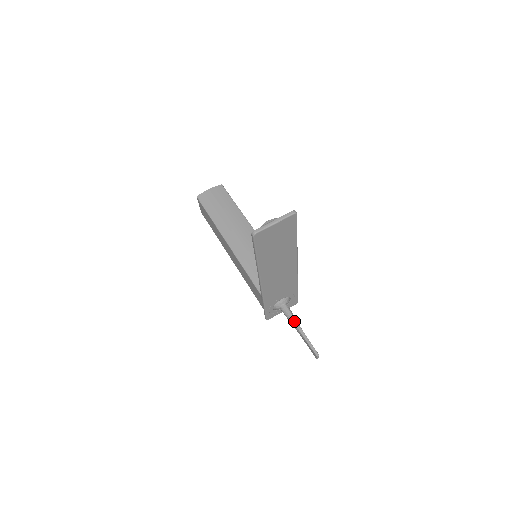
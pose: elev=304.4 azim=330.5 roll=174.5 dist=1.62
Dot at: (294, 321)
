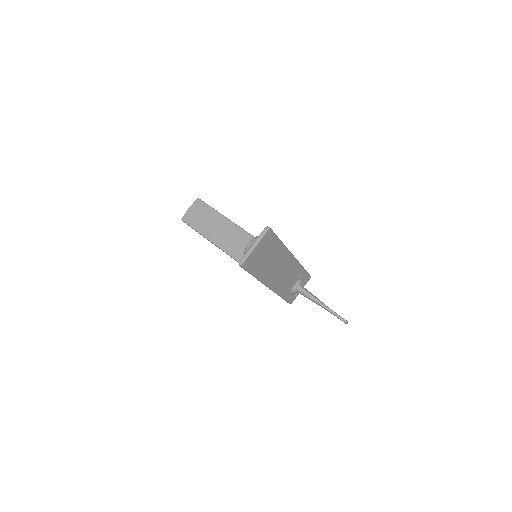
Dot at: (314, 299)
